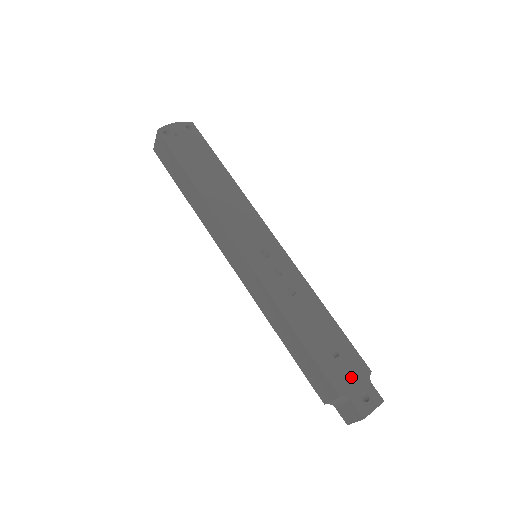
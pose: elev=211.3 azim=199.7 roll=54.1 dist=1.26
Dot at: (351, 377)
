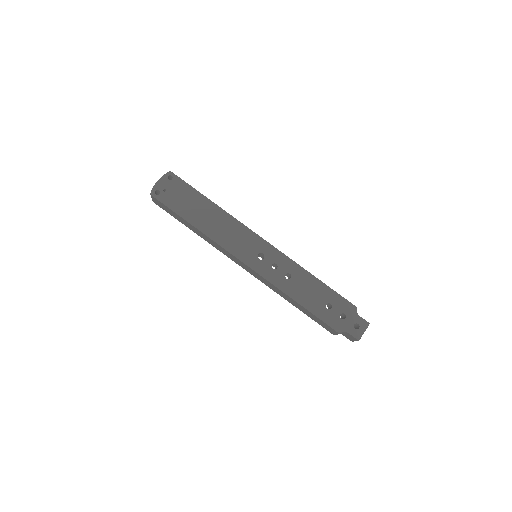
Dot at: (344, 316)
